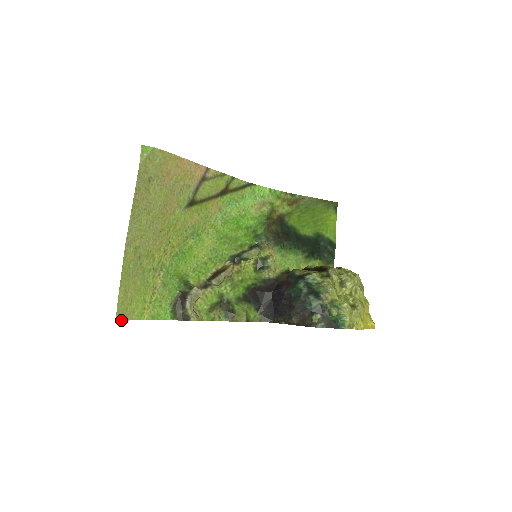
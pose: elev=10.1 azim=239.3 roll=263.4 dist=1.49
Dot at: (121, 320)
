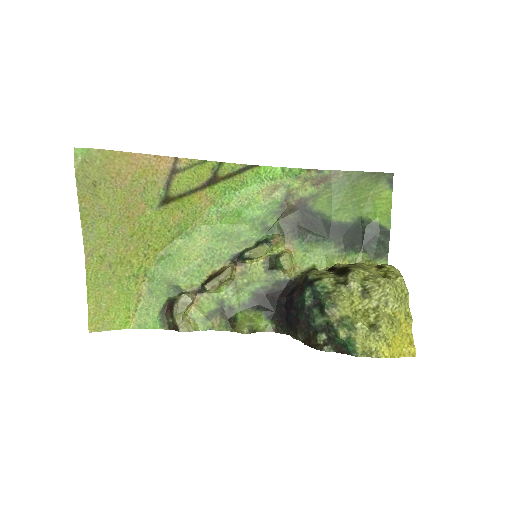
Dot at: (97, 331)
